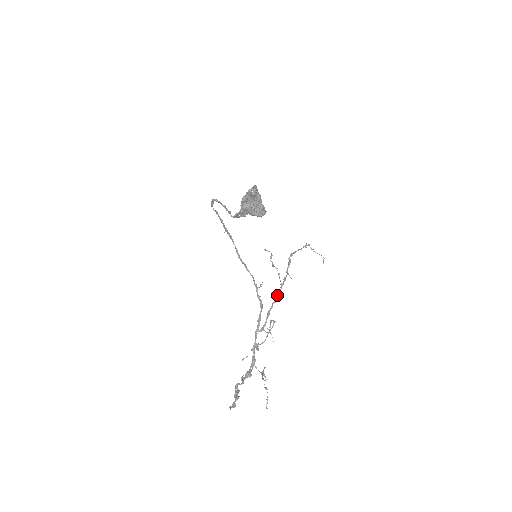
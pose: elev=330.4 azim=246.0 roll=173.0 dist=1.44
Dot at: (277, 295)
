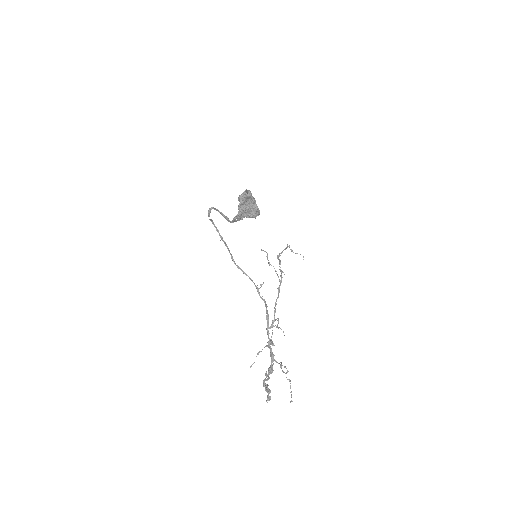
Dot at: (278, 291)
